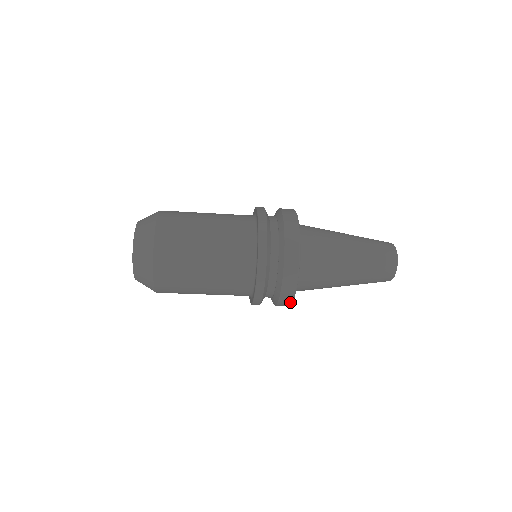
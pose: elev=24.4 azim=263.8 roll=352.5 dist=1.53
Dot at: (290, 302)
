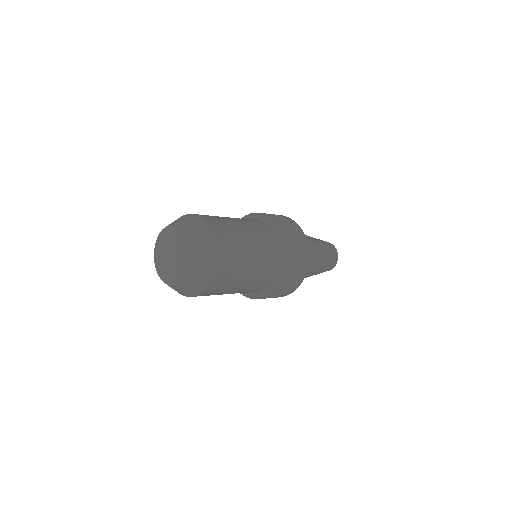
Dot at: (299, 285)
